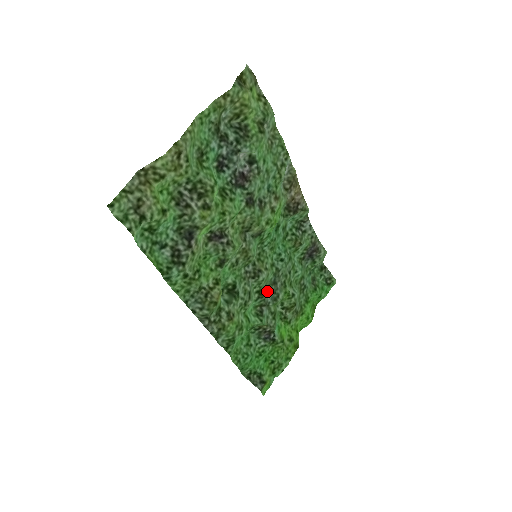
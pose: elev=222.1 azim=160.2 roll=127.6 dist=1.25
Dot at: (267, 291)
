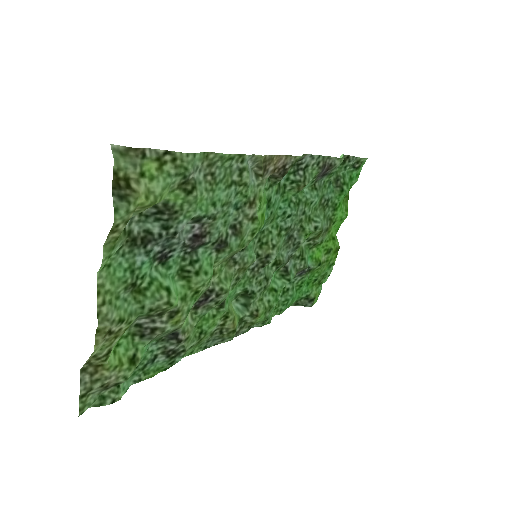
Dot at: (284, 252)
